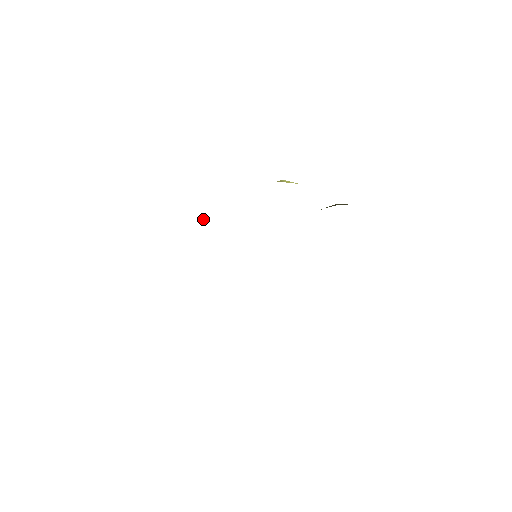
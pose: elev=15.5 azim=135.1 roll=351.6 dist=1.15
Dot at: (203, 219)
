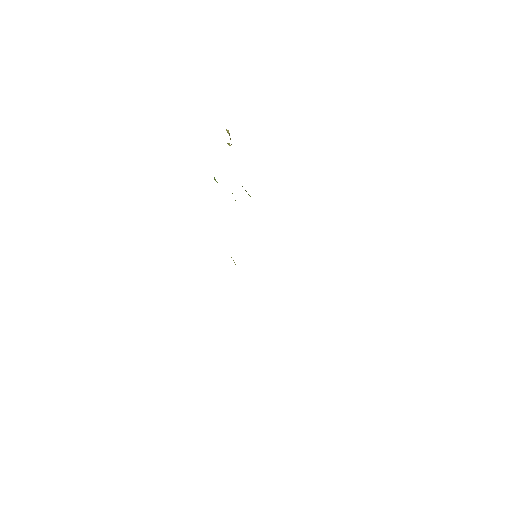
Dot at: occluded
